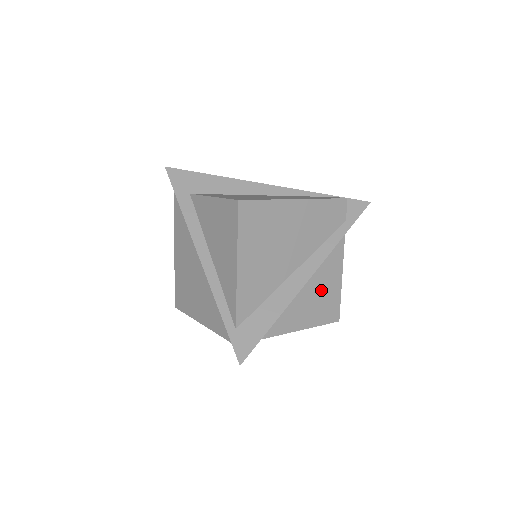
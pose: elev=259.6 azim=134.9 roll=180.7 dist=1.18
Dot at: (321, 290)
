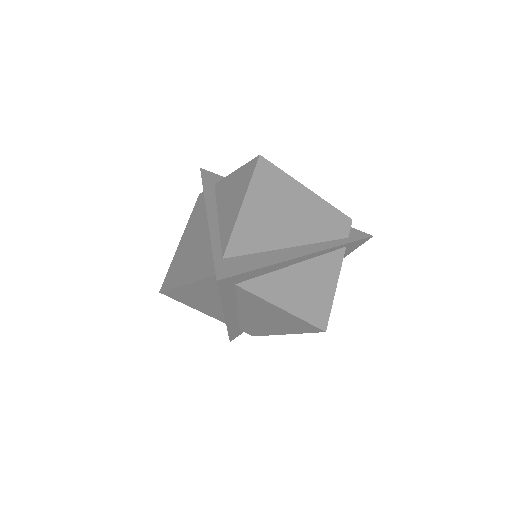
Dot at: (313, 285)
